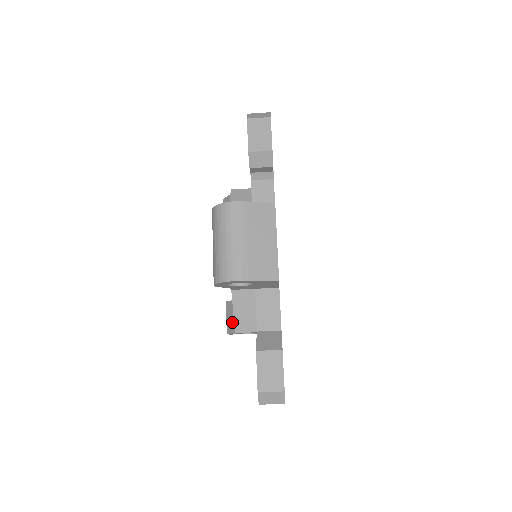
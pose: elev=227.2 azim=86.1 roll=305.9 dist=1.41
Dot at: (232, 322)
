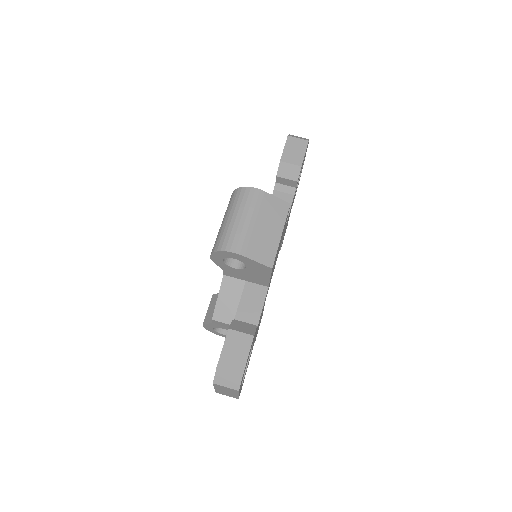
Dot at: (212, 313)
